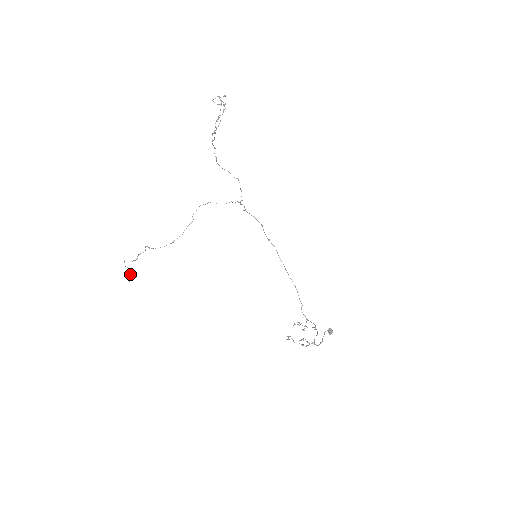
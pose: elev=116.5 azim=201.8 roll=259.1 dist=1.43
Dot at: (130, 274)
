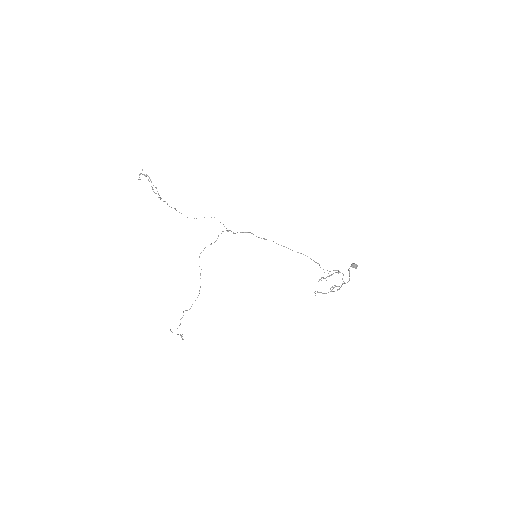
Dot at: (181, 337)
